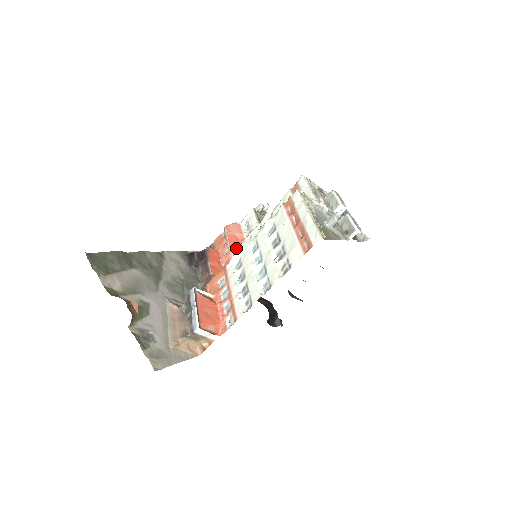
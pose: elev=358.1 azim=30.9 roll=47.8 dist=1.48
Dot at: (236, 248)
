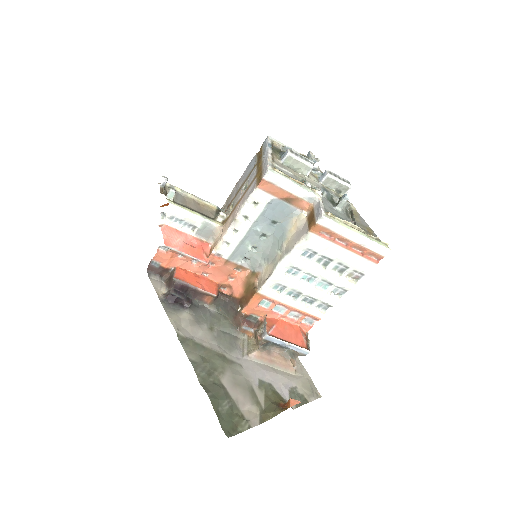
Dot at: (212, 258)
